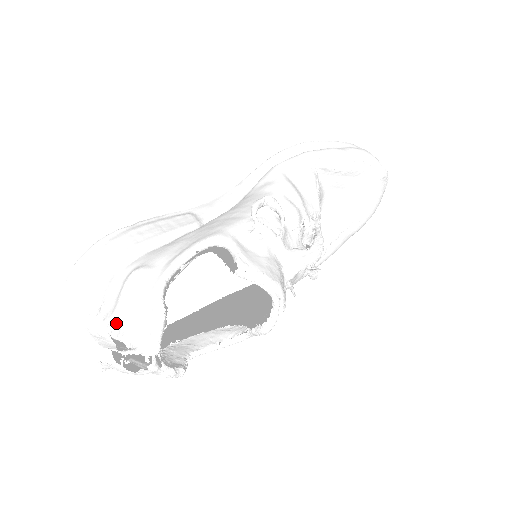
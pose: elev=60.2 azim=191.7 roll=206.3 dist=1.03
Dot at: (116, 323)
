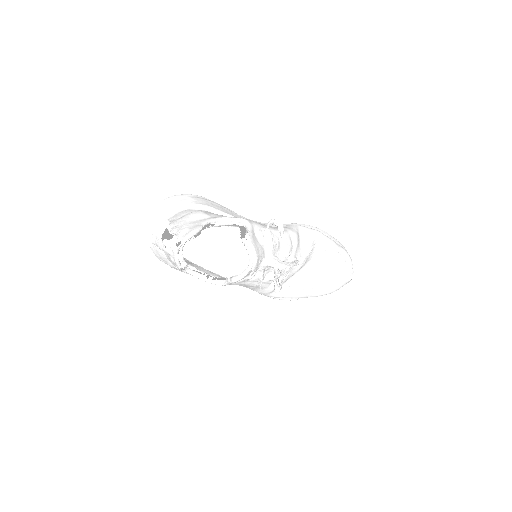
Dot at: (174, 224)
